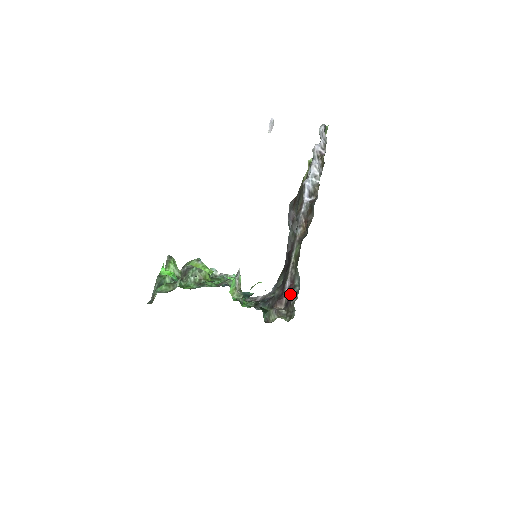
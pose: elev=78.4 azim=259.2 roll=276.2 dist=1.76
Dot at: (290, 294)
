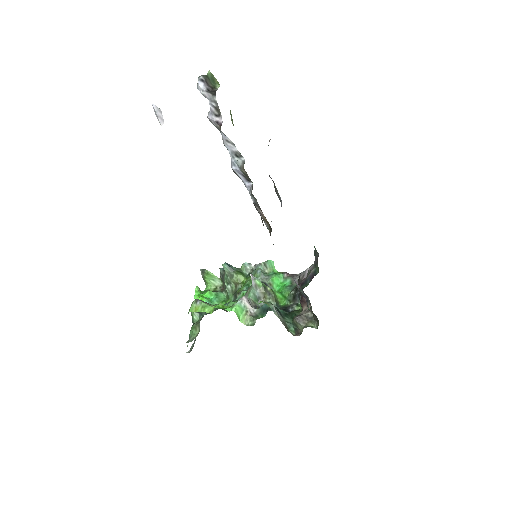
Dot at: occluded
